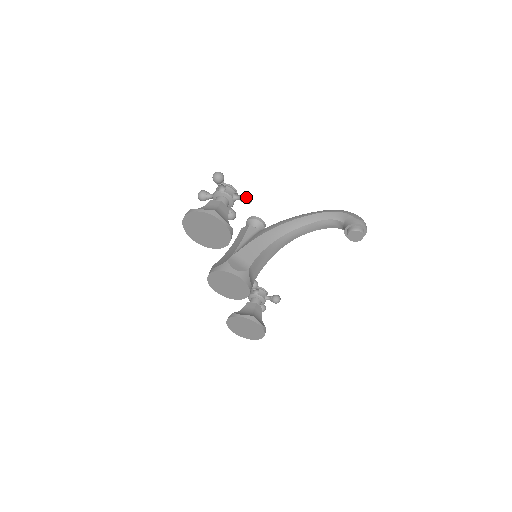
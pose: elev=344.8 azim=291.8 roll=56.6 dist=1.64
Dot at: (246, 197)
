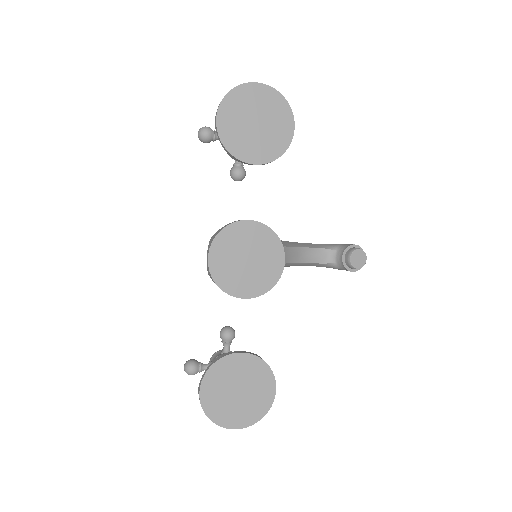
Dot at: occluded
